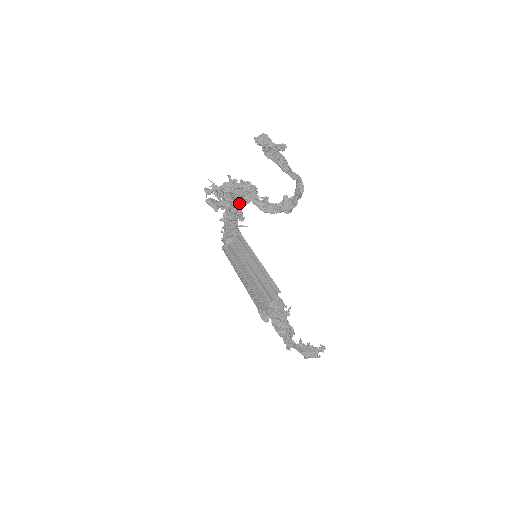
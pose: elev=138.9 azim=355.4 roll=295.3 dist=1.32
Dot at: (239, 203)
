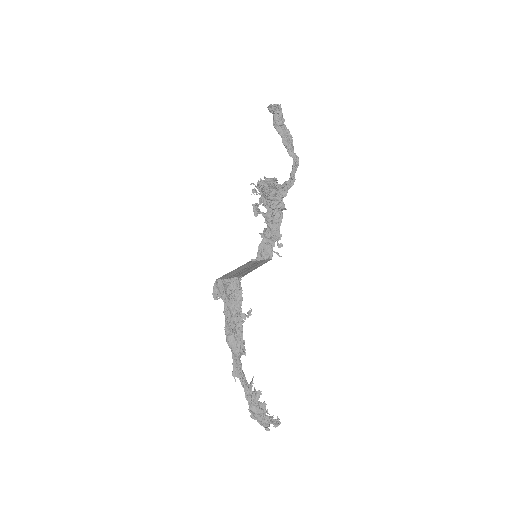
Dot at: (269, 206)
